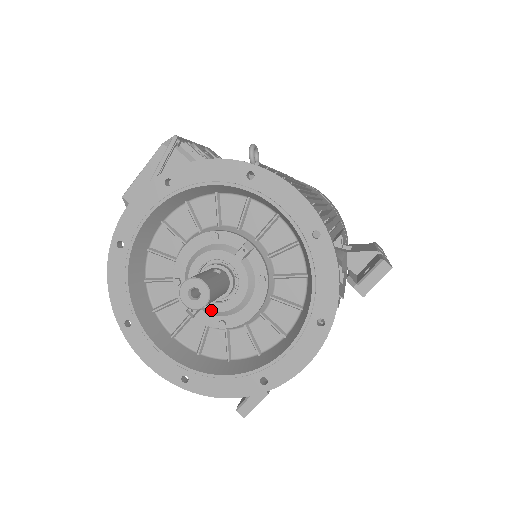
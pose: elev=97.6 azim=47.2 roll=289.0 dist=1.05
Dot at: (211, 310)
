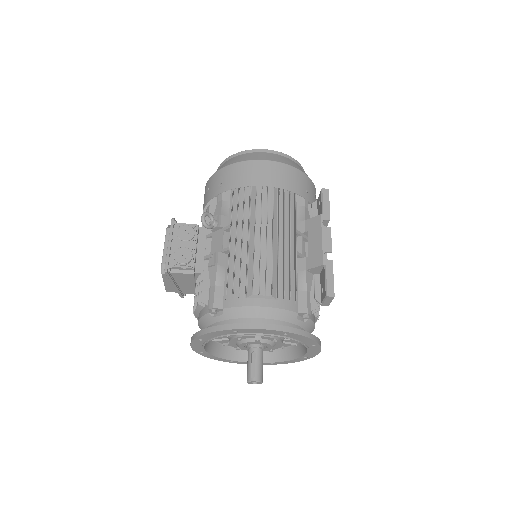
Dot at: occluded
